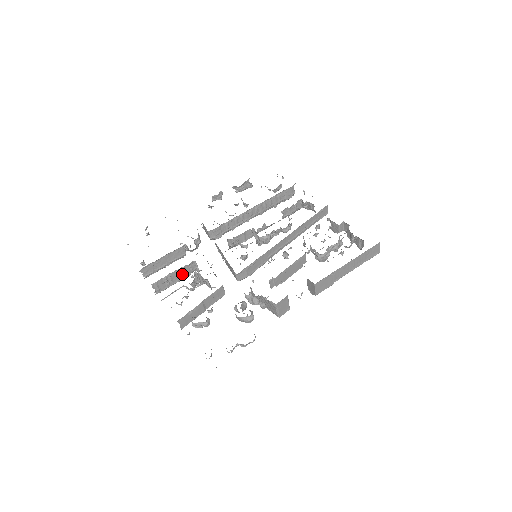
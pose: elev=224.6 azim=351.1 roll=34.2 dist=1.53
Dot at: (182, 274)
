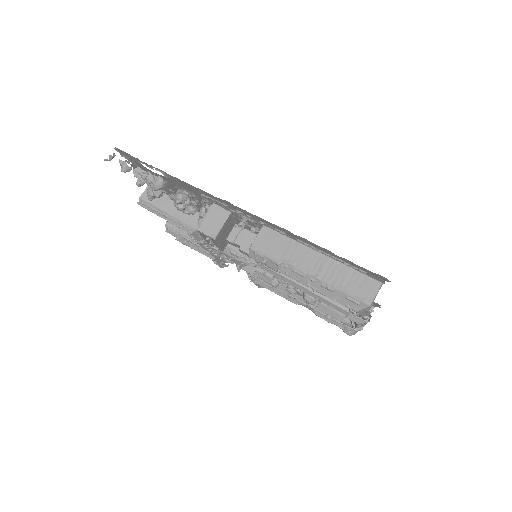
Dot at: occluded
